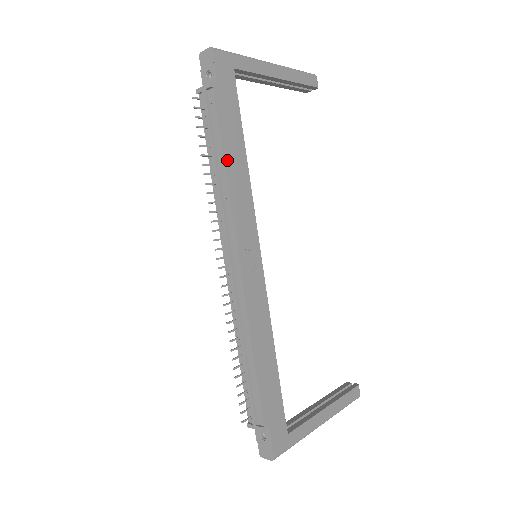
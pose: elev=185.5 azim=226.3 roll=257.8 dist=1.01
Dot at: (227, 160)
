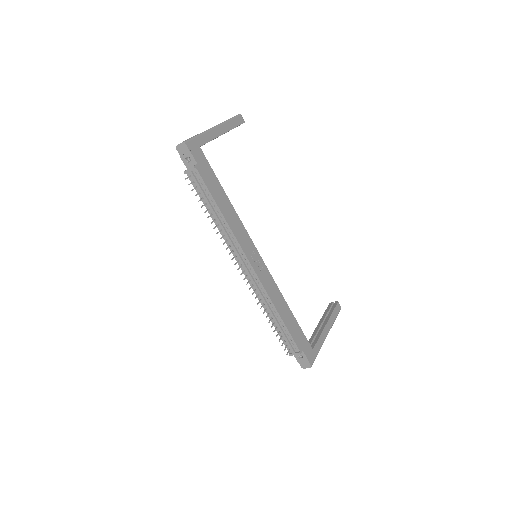
Dot at: (221, 209)
